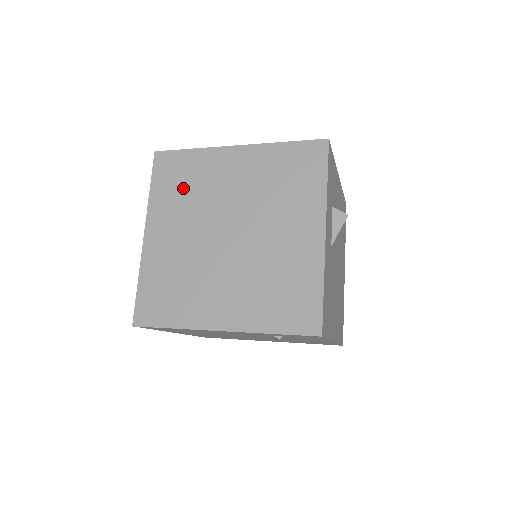
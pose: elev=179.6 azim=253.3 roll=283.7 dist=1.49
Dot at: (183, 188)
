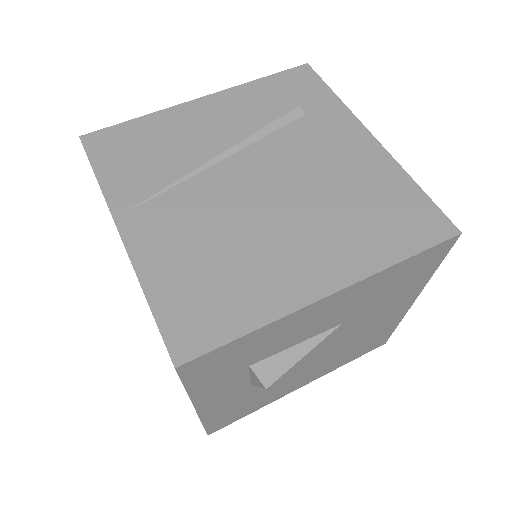
Dot at: occluded
